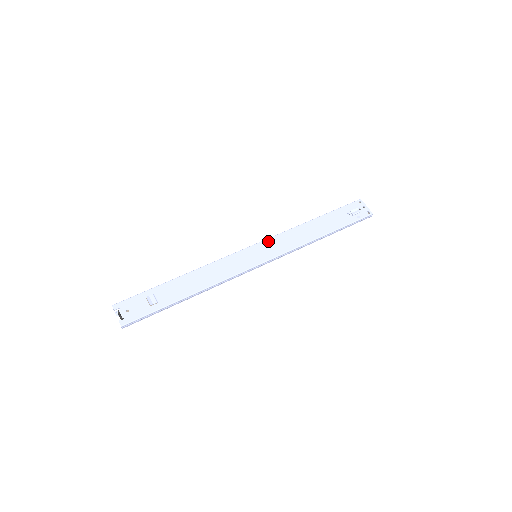
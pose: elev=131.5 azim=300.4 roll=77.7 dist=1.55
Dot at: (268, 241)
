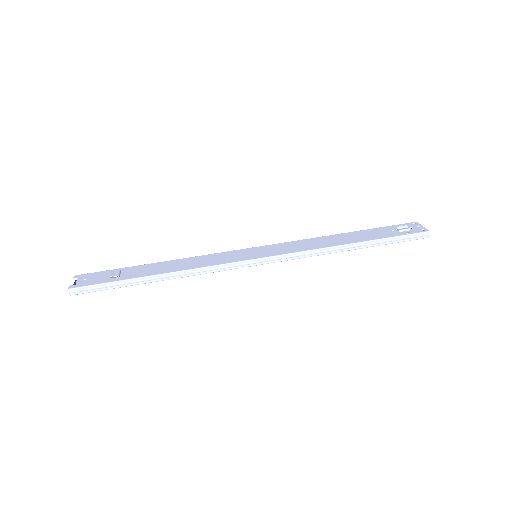
Dot at: (276, 245)
